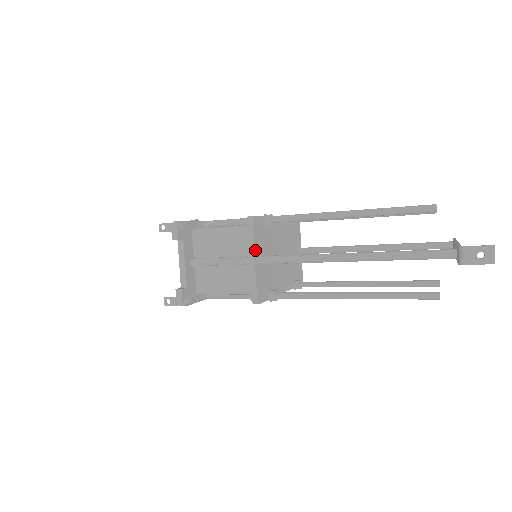
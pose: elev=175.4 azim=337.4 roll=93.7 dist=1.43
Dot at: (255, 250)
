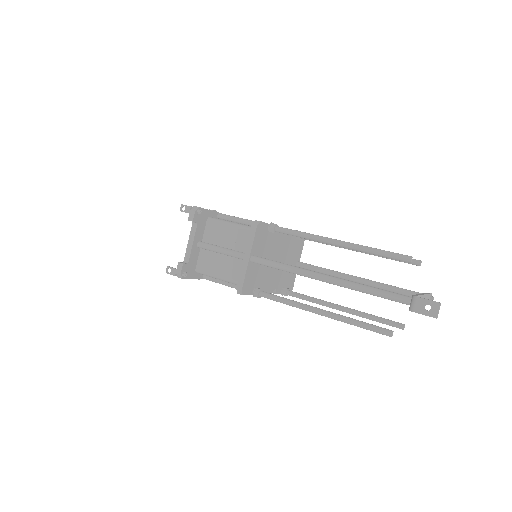
Dot at: (252, 249)
